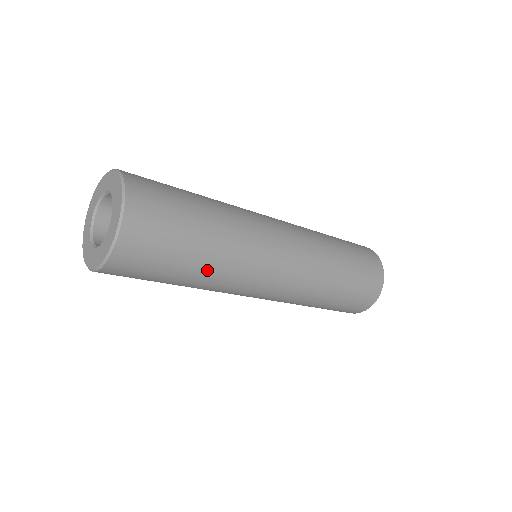
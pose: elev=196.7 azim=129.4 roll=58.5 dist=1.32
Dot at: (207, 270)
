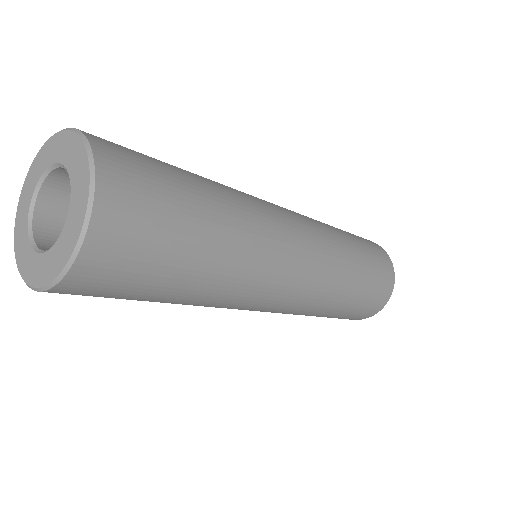
Dot at: (172, 303)
